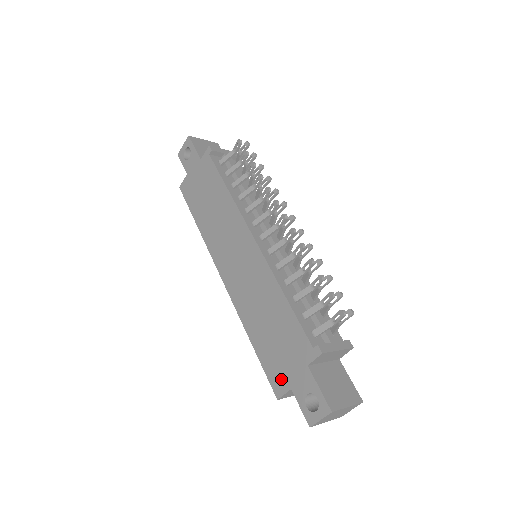
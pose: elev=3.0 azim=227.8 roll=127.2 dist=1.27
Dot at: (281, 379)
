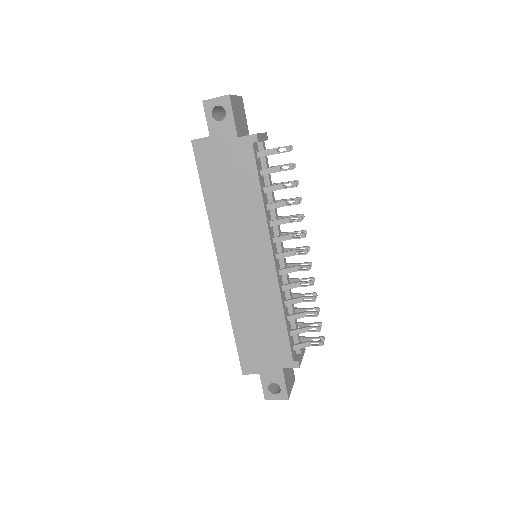
Dot at: (253, 365)
